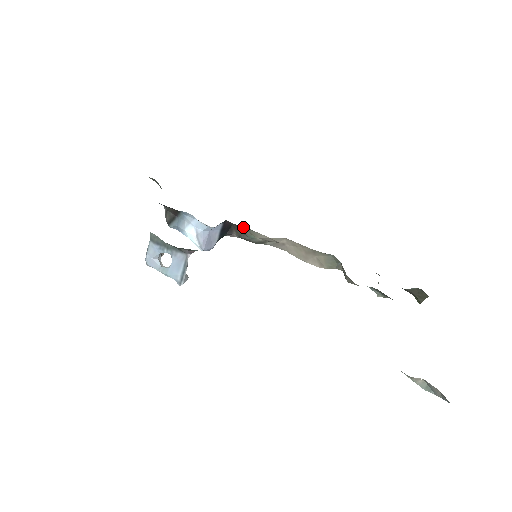
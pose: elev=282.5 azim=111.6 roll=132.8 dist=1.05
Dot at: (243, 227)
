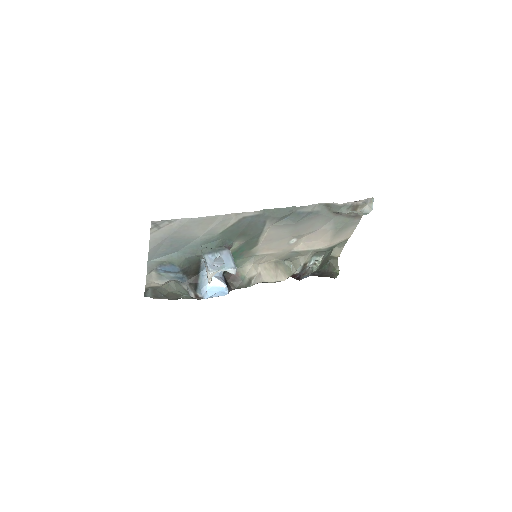
Dot at: occluded
